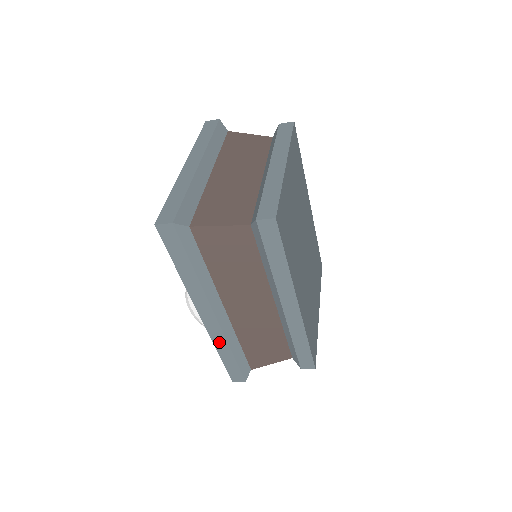
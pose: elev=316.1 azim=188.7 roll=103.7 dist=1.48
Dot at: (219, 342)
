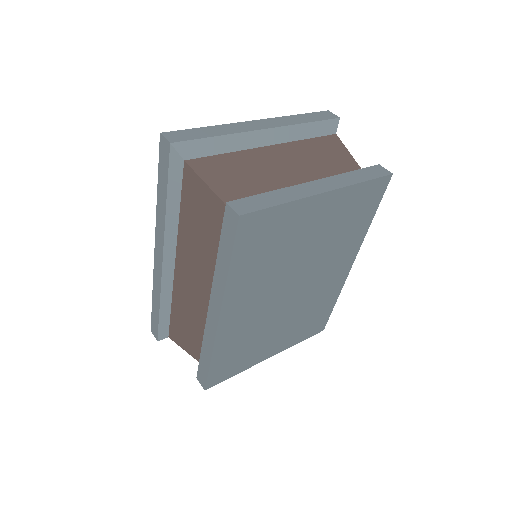
Dot at: (156, 286)
